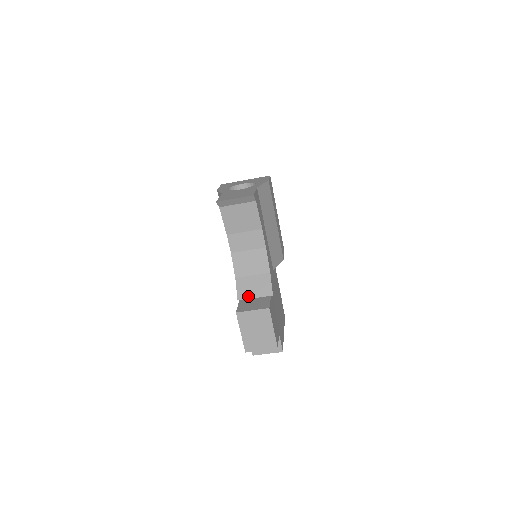
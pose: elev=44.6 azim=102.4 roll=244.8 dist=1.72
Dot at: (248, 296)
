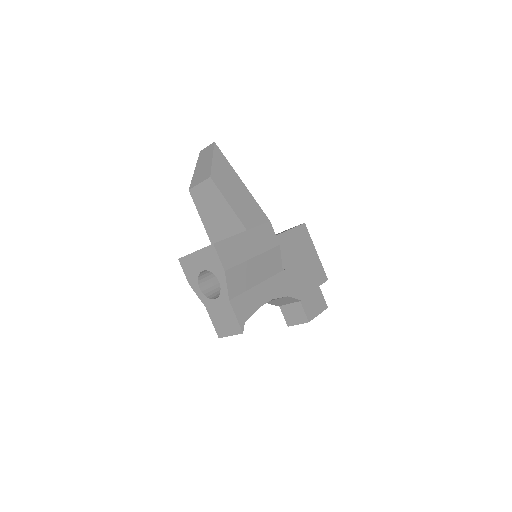
Dot at: (283, 304)
